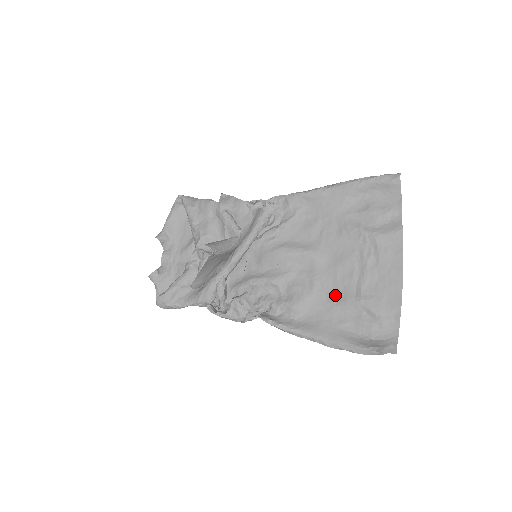
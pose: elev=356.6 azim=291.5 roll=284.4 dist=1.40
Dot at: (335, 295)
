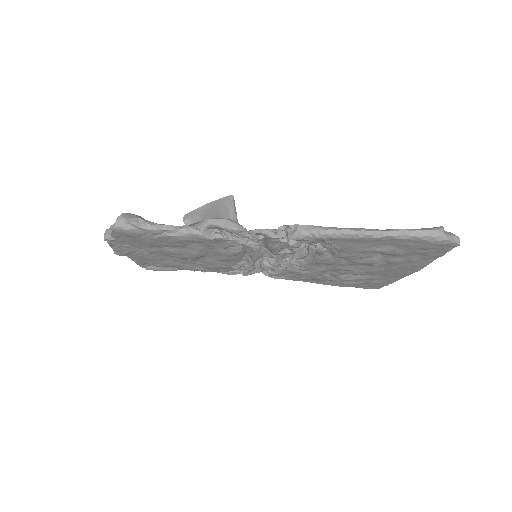
Dot at: (361, 255)
